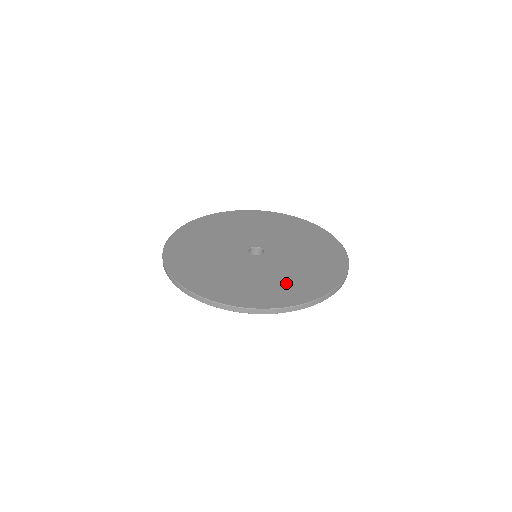
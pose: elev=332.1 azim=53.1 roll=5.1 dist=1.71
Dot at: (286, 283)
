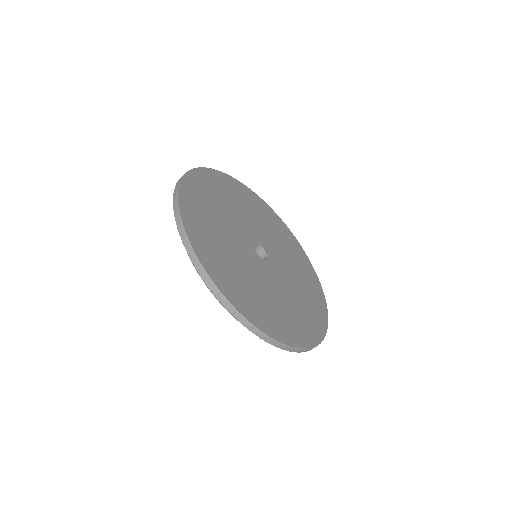
Dot at: (290, 313)
